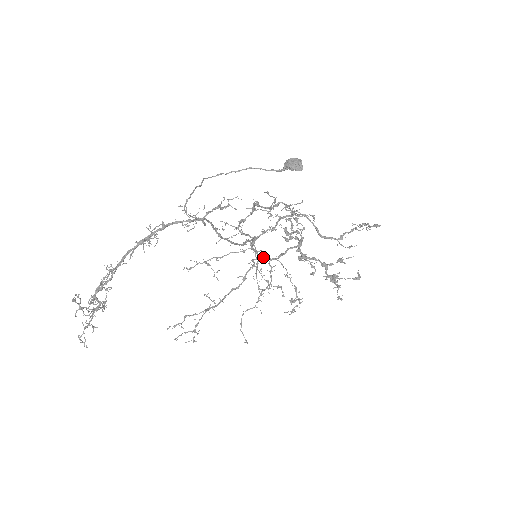
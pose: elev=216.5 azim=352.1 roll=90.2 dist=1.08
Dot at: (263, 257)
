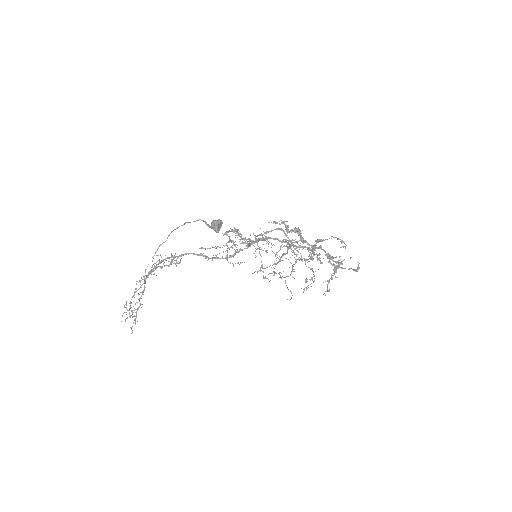
Dot at: (284, 242)
